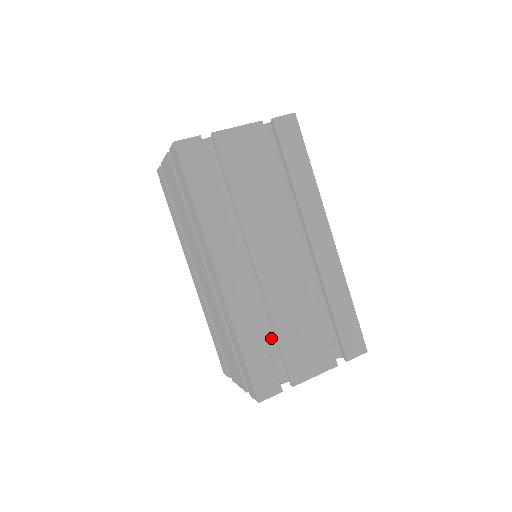
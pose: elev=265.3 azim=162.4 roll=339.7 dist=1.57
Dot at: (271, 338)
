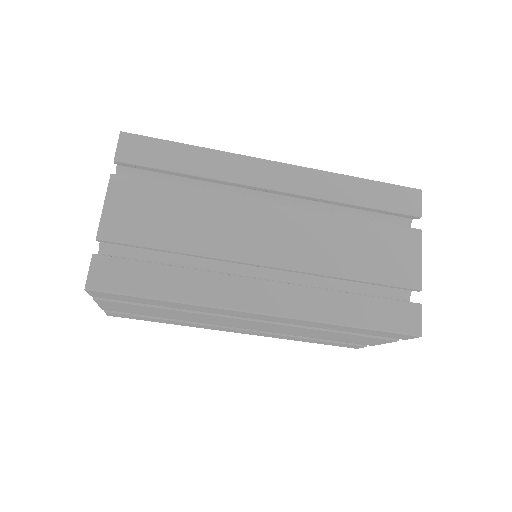
Dot at: (356, 287)
